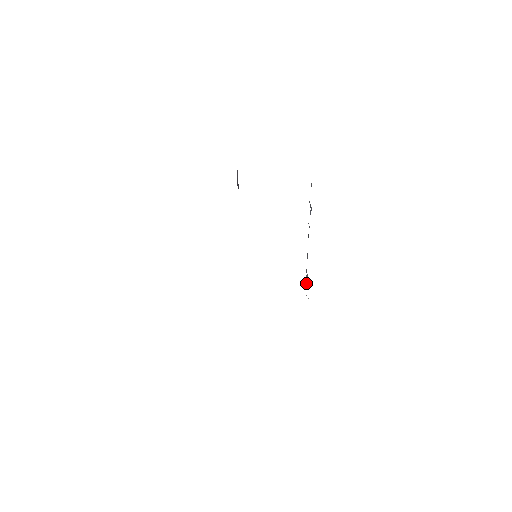
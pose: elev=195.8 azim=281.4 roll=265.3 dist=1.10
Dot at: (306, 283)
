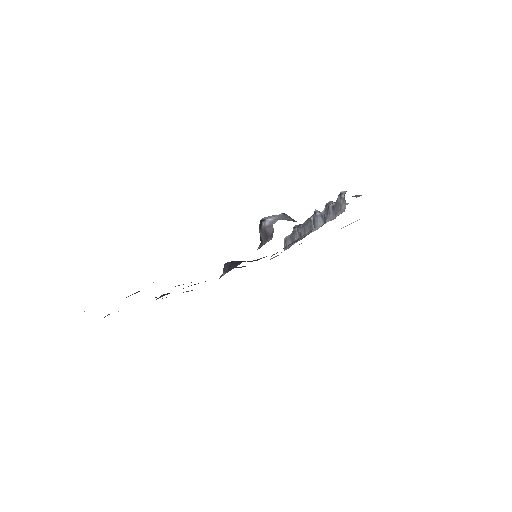
Dot at: (288, 241)
